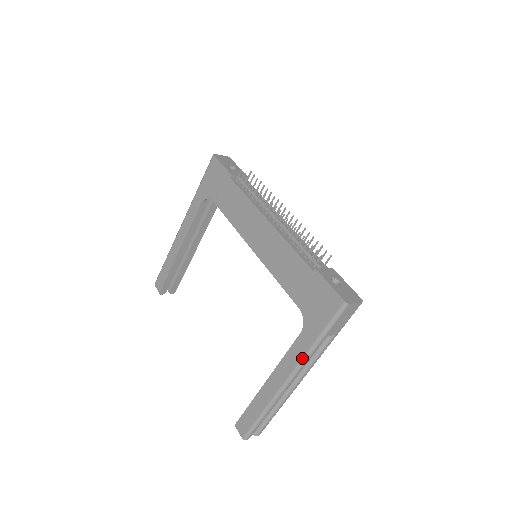
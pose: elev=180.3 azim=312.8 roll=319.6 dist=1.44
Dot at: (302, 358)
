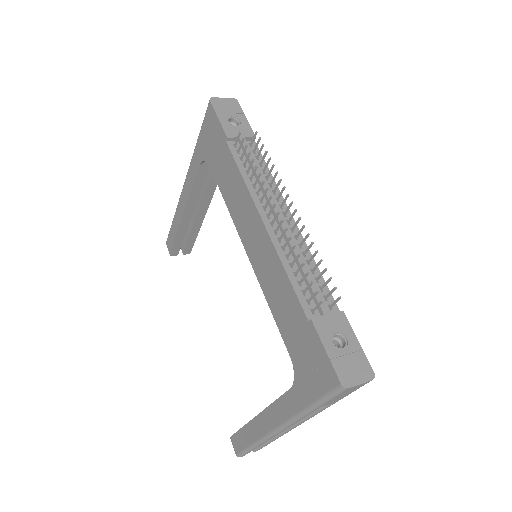
Dot at: (290, 418)
